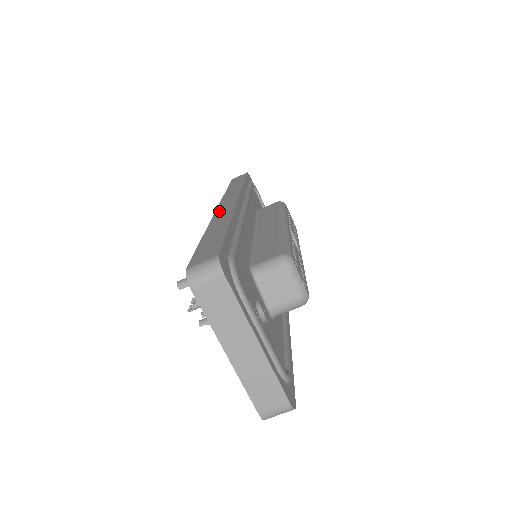
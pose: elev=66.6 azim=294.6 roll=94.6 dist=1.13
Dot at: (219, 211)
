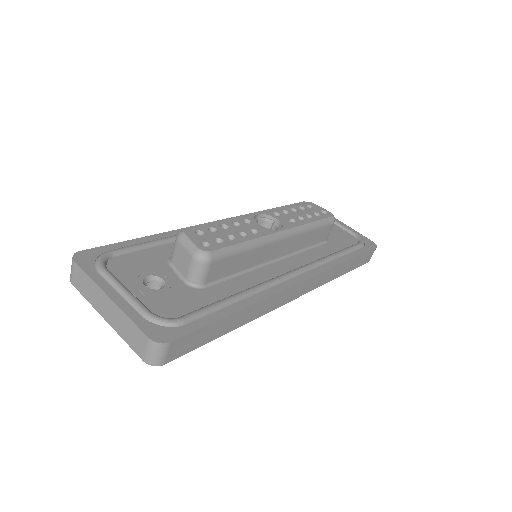
Dot at: occluded
